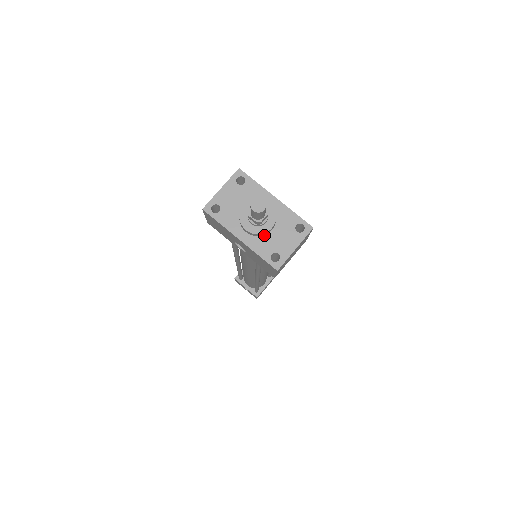
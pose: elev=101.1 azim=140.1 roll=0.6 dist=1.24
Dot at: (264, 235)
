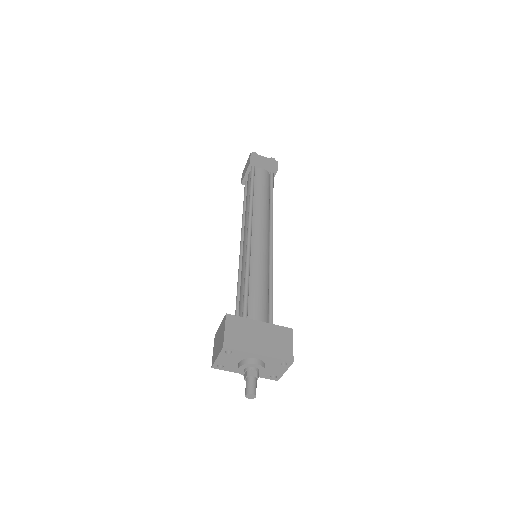
Dot at: occluded
